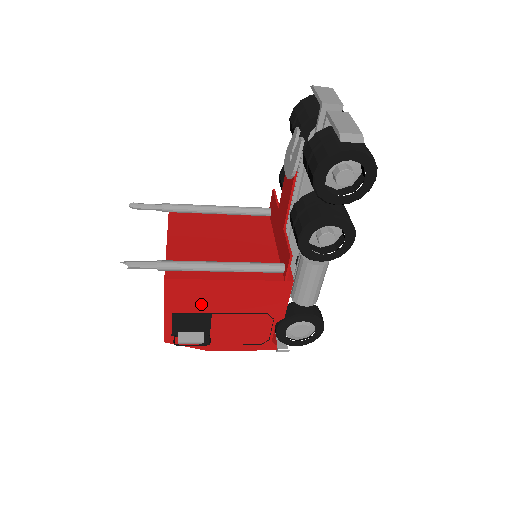
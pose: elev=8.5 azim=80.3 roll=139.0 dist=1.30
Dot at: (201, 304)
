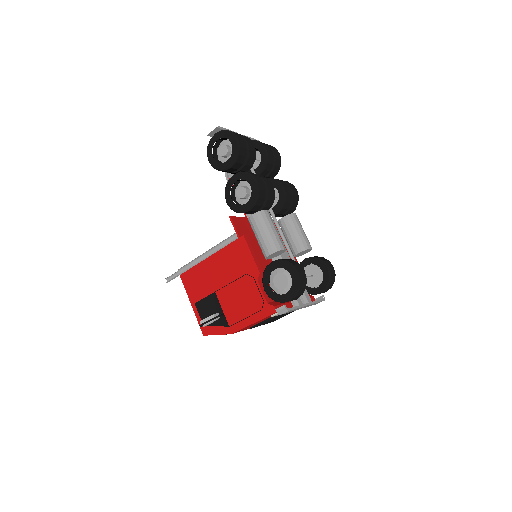
Dot at: (206, 286)
